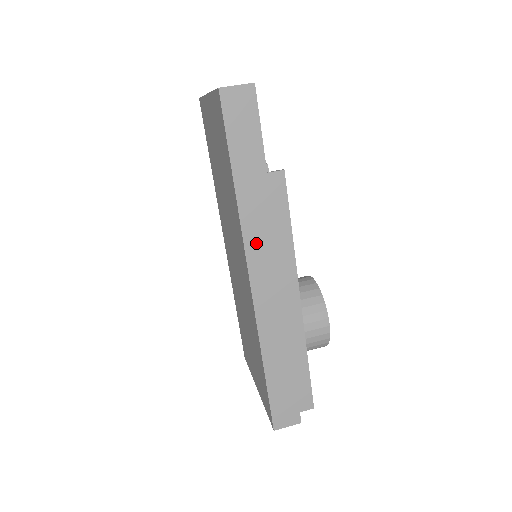
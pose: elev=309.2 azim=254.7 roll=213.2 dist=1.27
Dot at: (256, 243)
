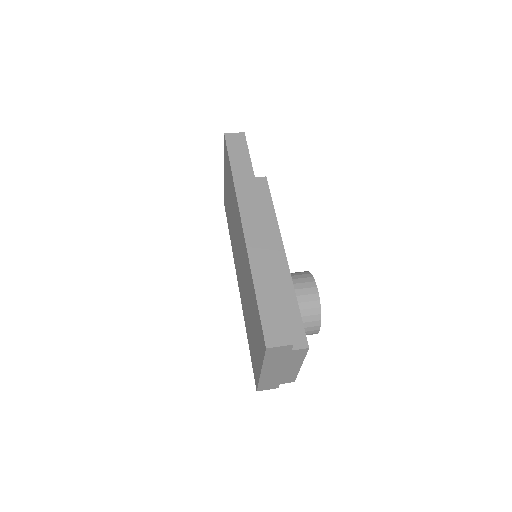
Dot at: (246, 202)
